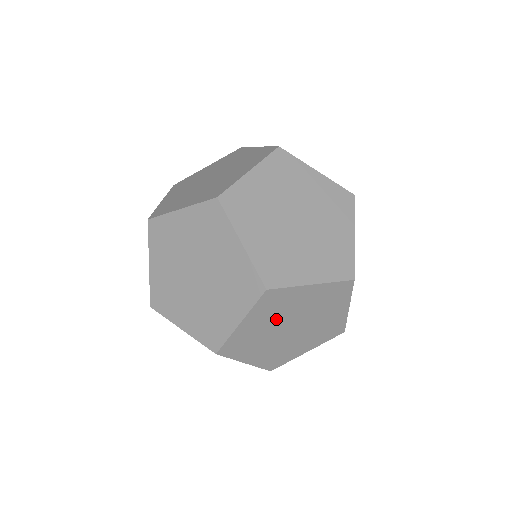
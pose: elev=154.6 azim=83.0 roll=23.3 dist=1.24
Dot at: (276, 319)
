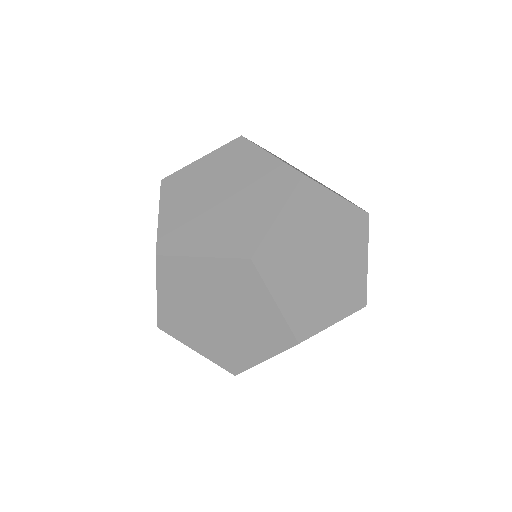
Dot at: occluded
